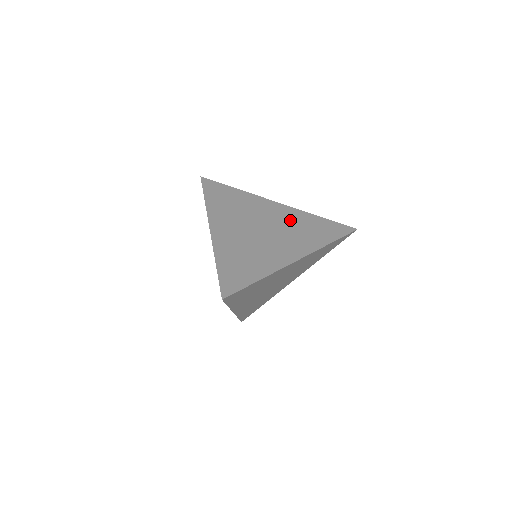
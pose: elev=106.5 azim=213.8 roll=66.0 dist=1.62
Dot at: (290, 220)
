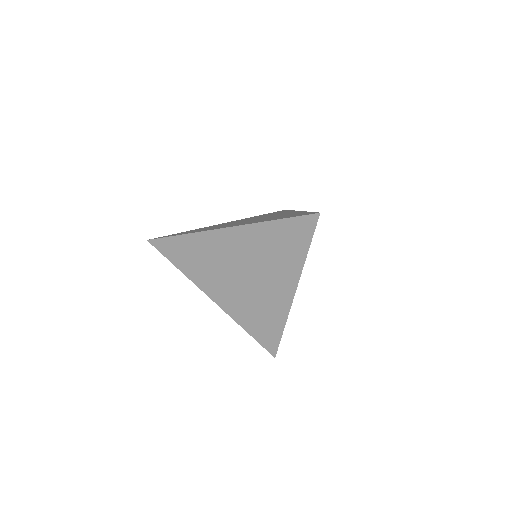
Dot at: (254, 247)
